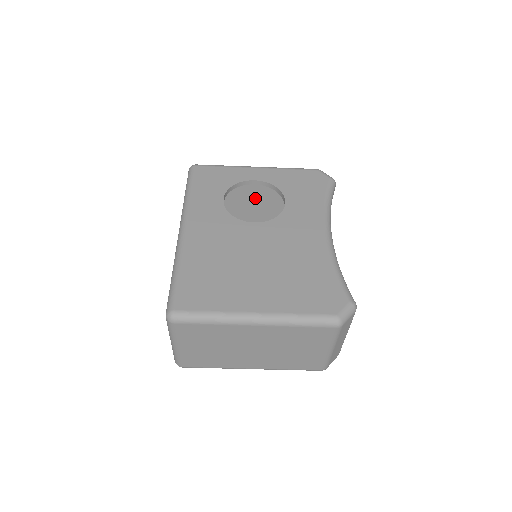
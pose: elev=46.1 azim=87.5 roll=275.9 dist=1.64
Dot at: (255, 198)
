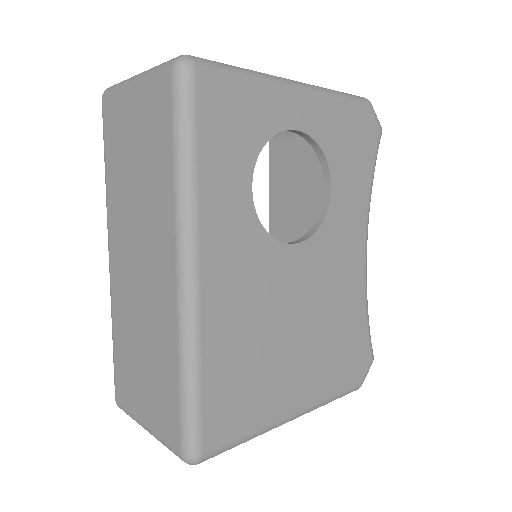
Dot at: occluded
